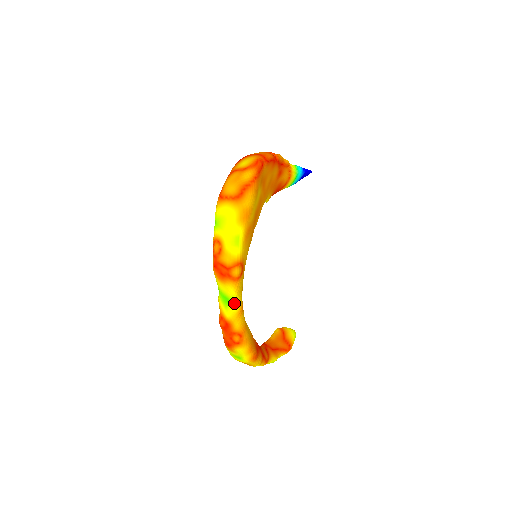
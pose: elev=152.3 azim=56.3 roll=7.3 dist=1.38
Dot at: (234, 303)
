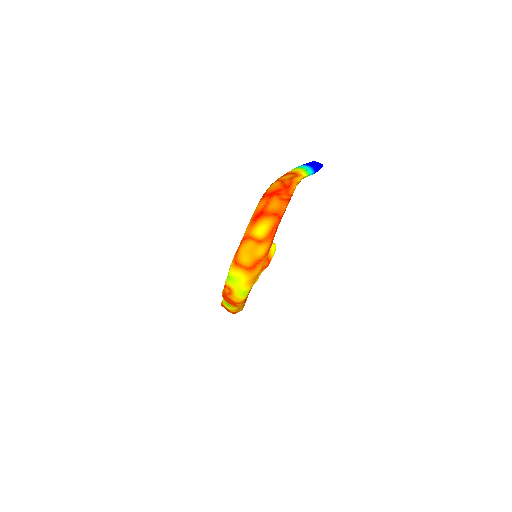
Dot at: (235, 308)
